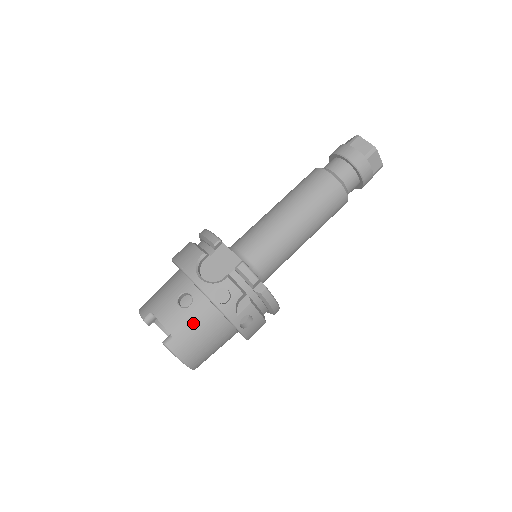
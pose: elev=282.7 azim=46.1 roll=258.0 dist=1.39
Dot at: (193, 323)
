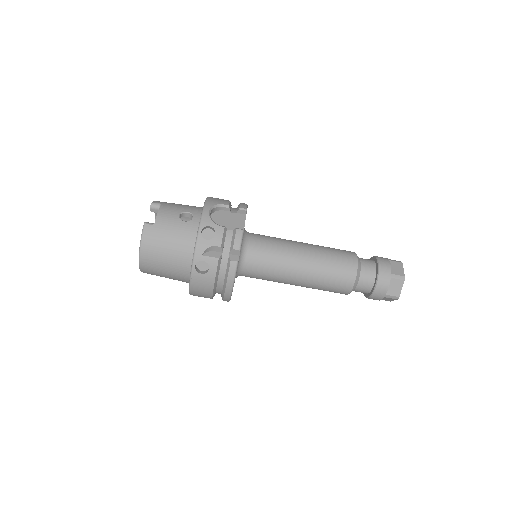
Dot at: (174, 231)
